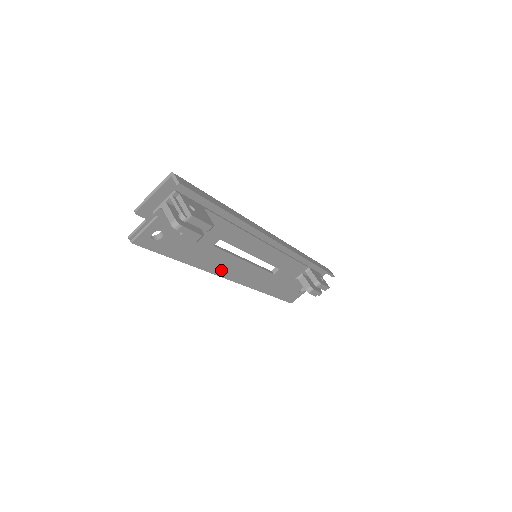
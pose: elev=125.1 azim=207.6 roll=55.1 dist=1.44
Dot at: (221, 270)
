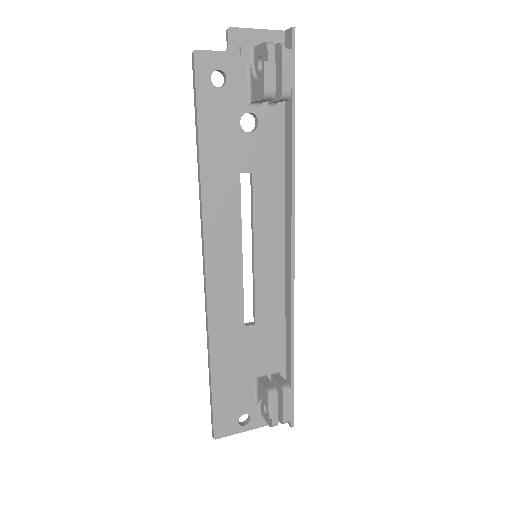
Dot at: (213, 230)
